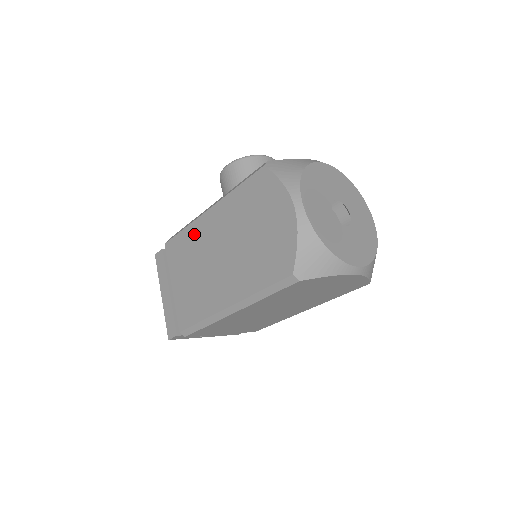
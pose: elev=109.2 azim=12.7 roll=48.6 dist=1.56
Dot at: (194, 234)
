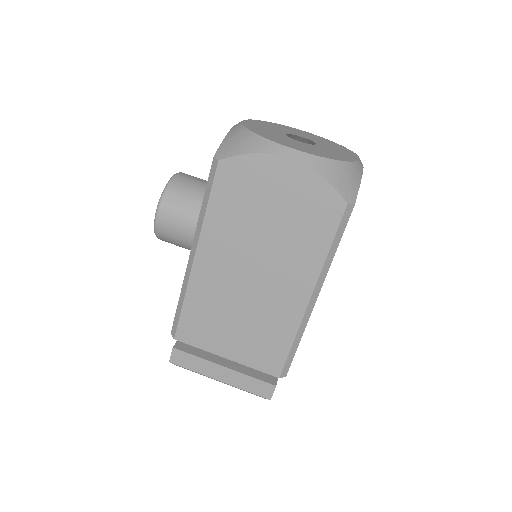
Dot at: (201, 293)
